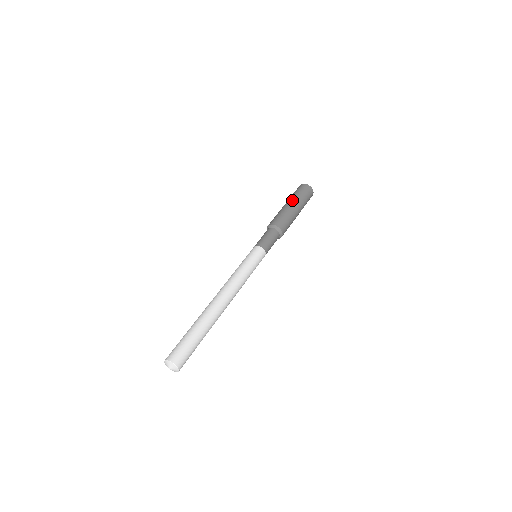
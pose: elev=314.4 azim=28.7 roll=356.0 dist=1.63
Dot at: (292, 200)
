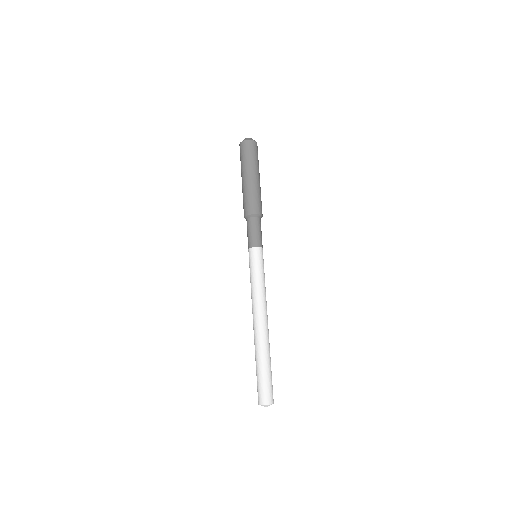
Dot at: (254, 171)
